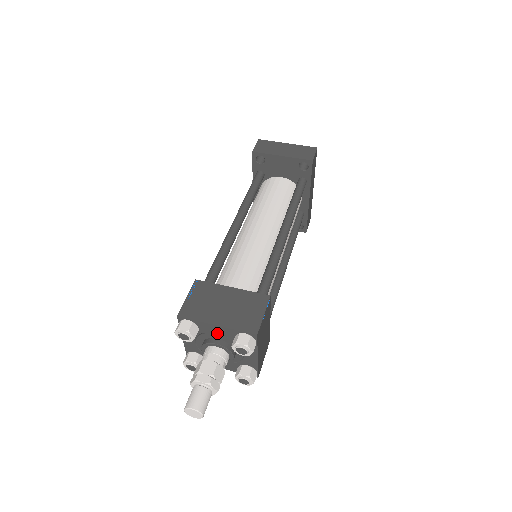
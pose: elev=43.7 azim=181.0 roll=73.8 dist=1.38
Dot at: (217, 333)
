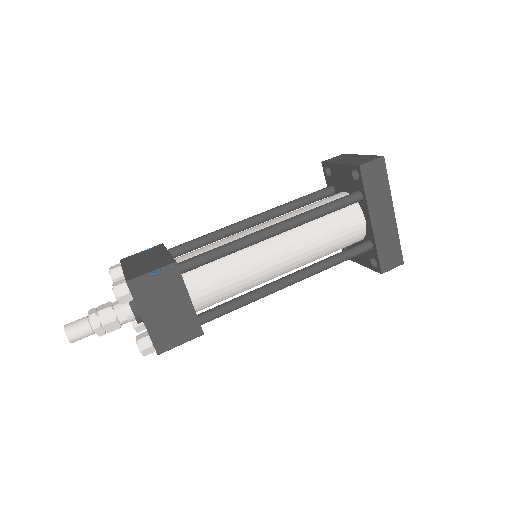
Dot at: occluded
